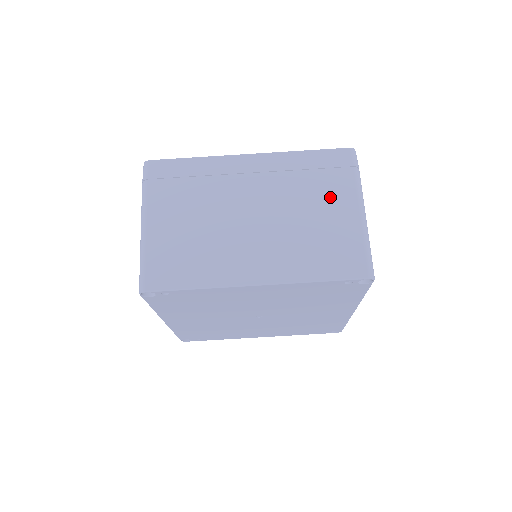
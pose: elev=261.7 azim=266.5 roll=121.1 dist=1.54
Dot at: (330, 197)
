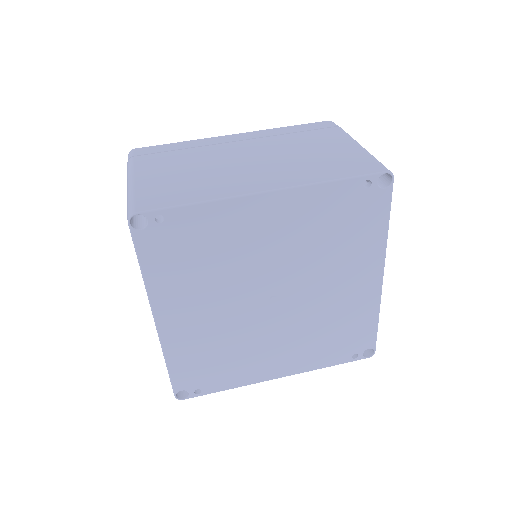
Dot at: (322, 141)
